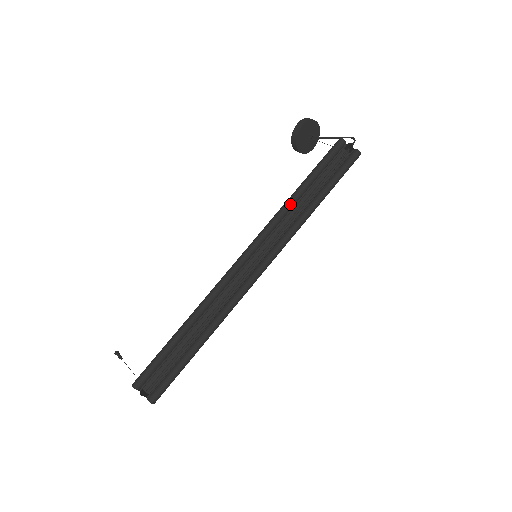
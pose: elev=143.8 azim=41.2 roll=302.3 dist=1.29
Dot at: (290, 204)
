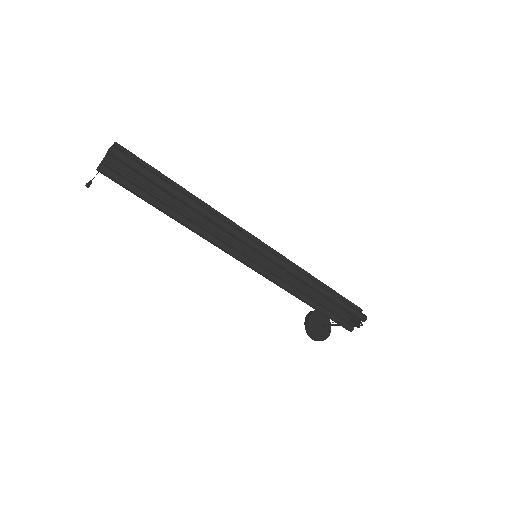
Dot at: occluded
